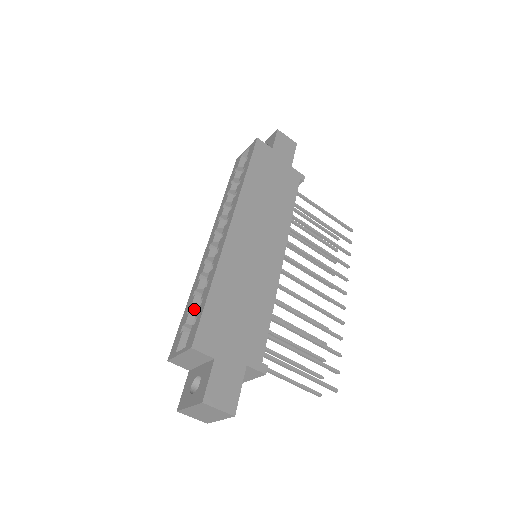
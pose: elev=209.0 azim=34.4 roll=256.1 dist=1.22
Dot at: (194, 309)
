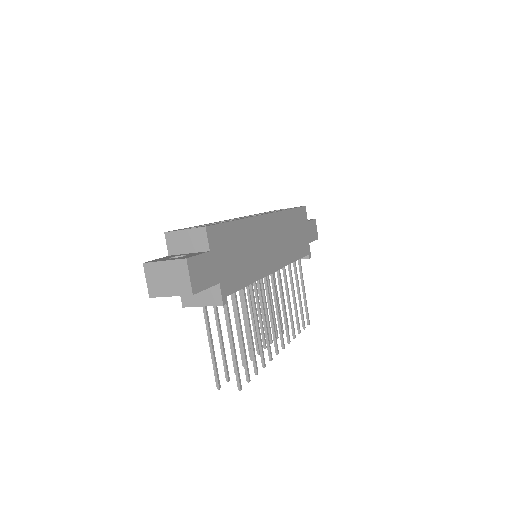
Dot at: occluded
